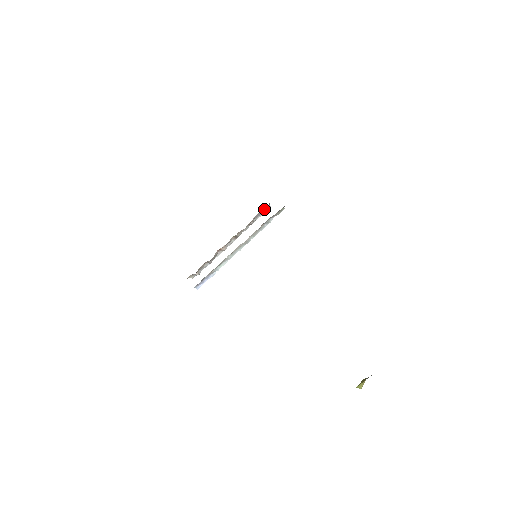
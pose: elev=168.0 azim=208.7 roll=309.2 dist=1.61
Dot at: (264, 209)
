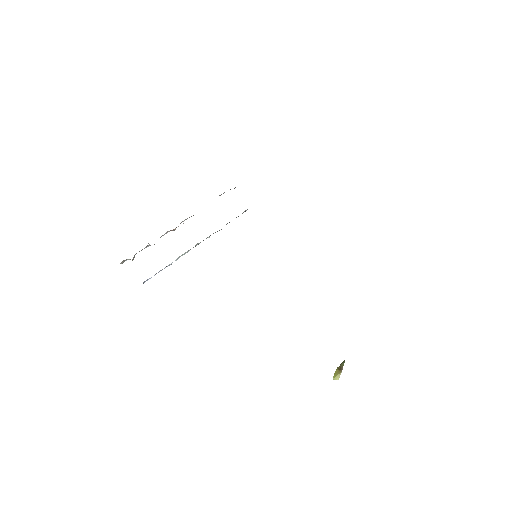
Dot at: occluded
